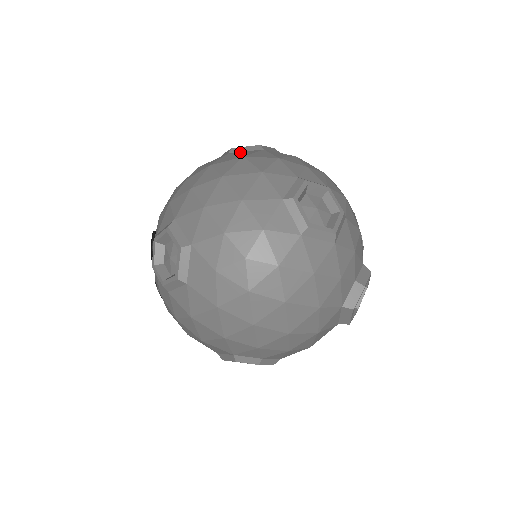
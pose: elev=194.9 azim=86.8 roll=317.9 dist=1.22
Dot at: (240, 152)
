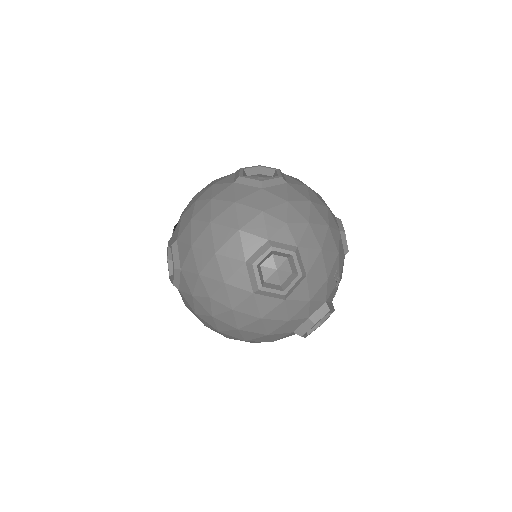
Dot at: (242, 186)
